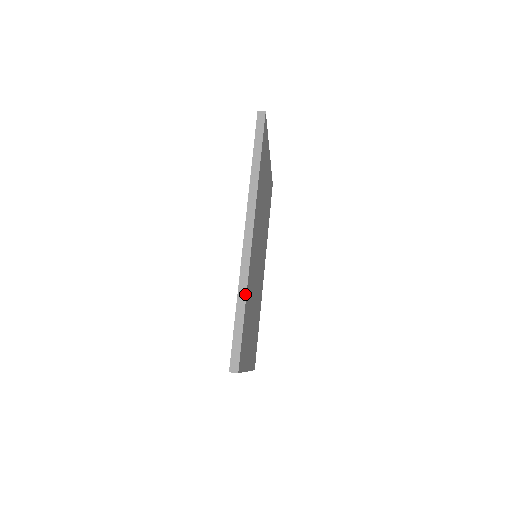
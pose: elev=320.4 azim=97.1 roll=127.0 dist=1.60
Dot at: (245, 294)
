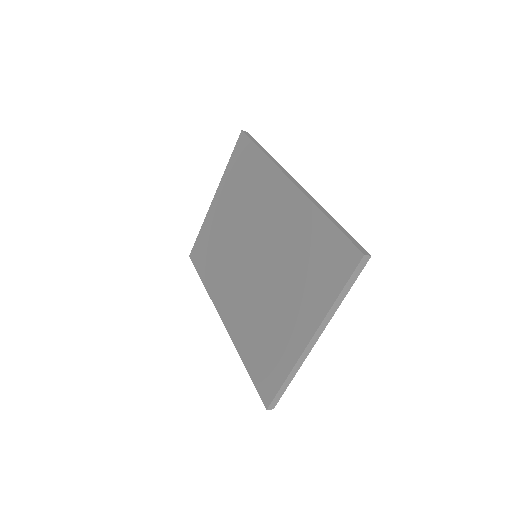
Dot at: (326, 211)
